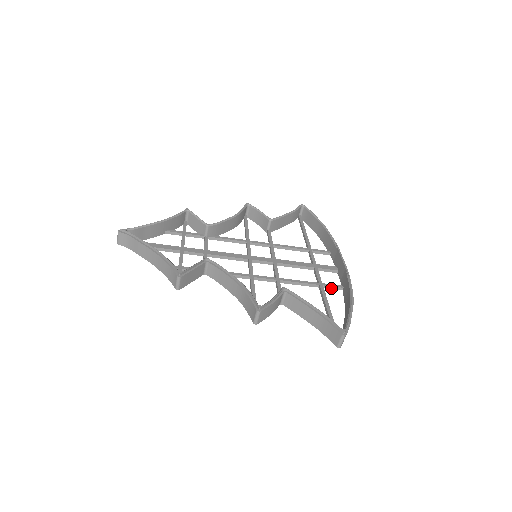
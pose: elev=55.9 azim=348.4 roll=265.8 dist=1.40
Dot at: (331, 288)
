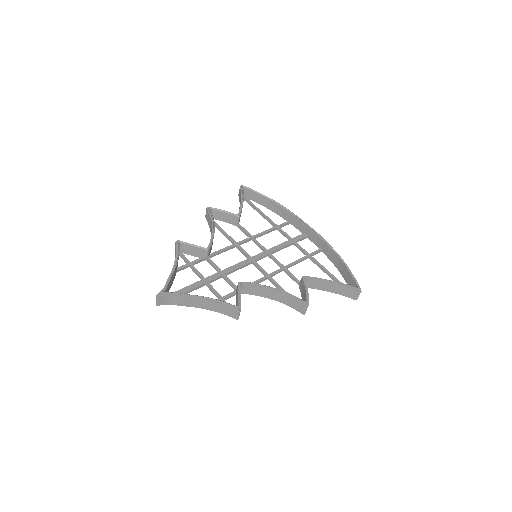
Dot at: (315, 254)
